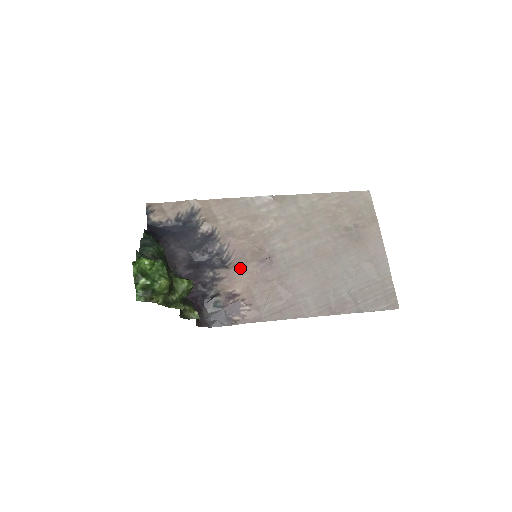
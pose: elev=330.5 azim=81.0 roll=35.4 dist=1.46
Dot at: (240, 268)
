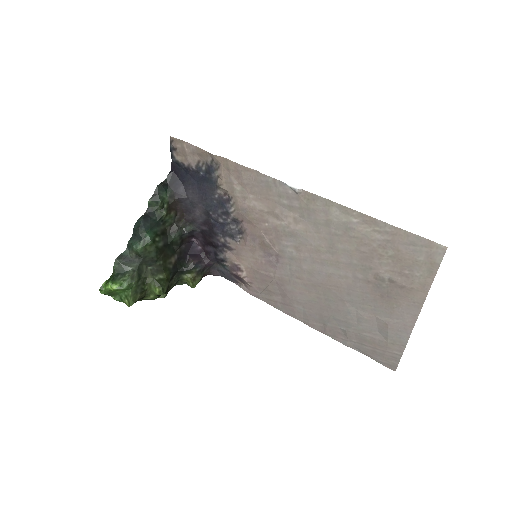
Dot at: (247, 250)
